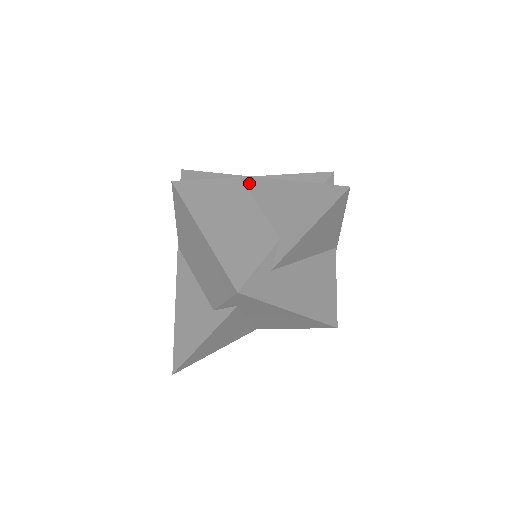
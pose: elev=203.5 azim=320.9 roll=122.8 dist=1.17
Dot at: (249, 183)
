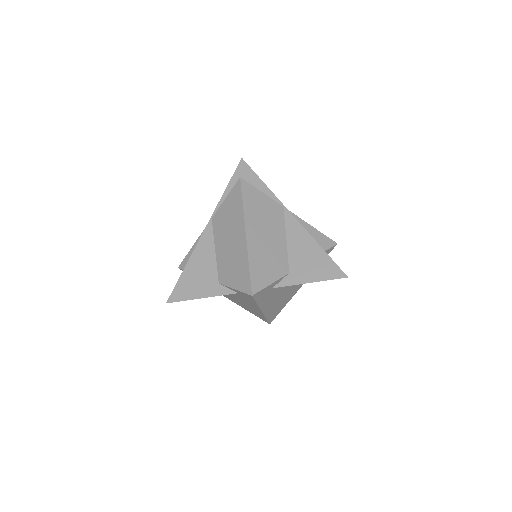
Dot at: (288, 217)
